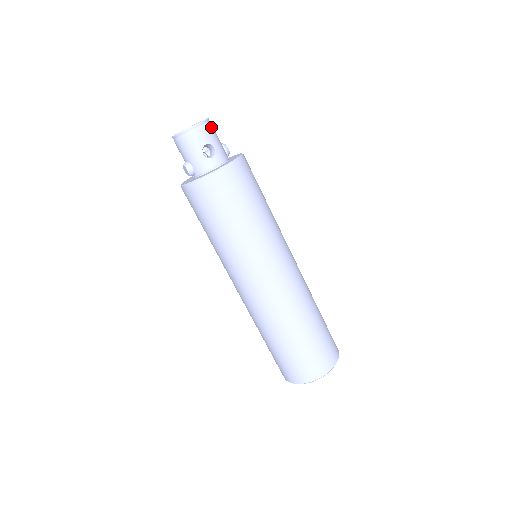
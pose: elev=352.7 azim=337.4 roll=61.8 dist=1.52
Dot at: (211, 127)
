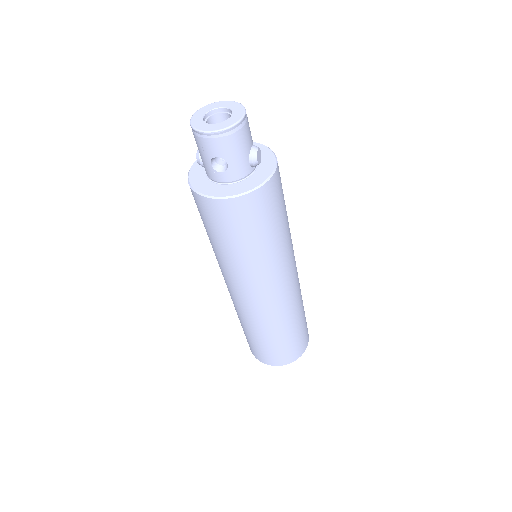
Dot at: (236, 136)
